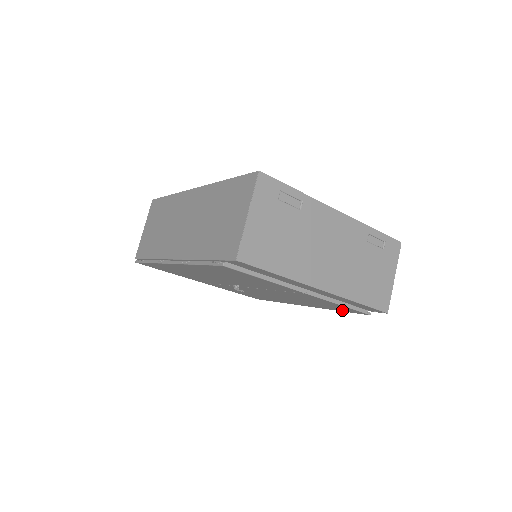
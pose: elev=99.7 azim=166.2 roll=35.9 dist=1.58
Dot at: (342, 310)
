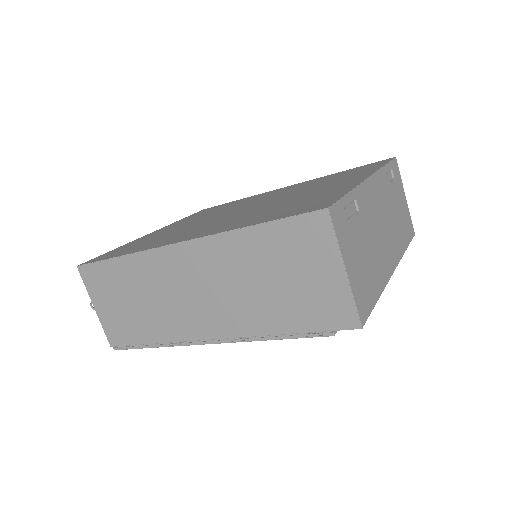
Dot at: occluded
